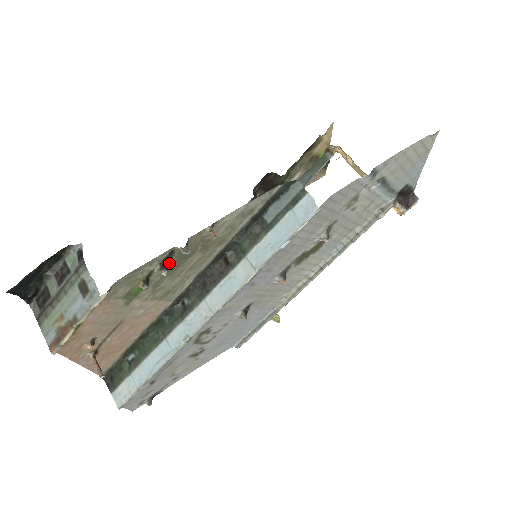
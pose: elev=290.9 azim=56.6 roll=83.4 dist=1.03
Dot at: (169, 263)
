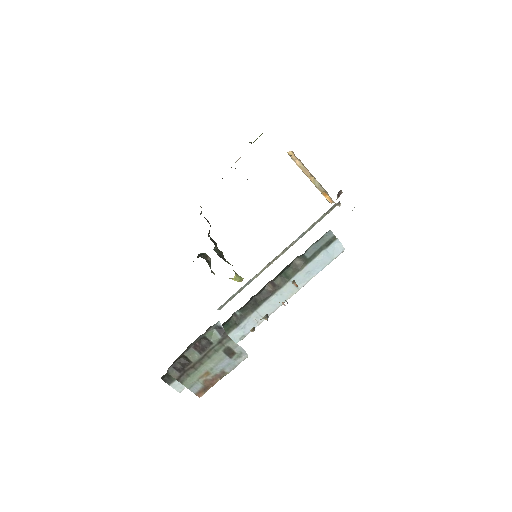
Dot at: occluded
